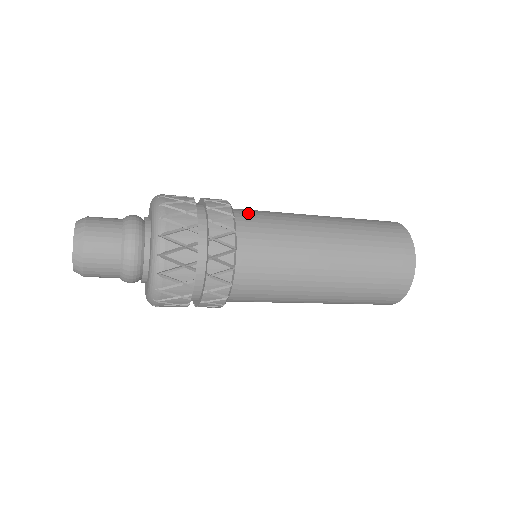
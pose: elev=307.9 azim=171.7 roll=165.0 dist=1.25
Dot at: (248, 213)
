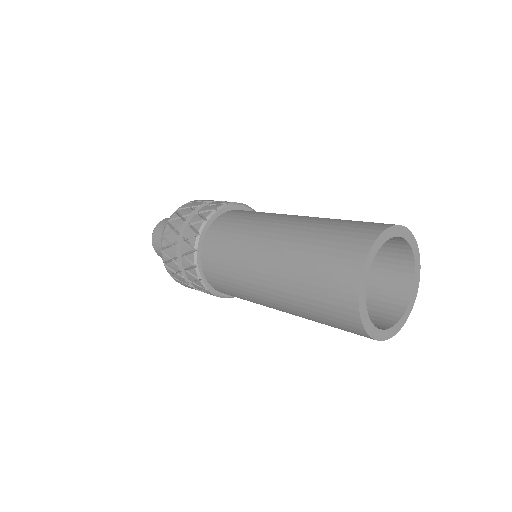
Dot at: occluded
